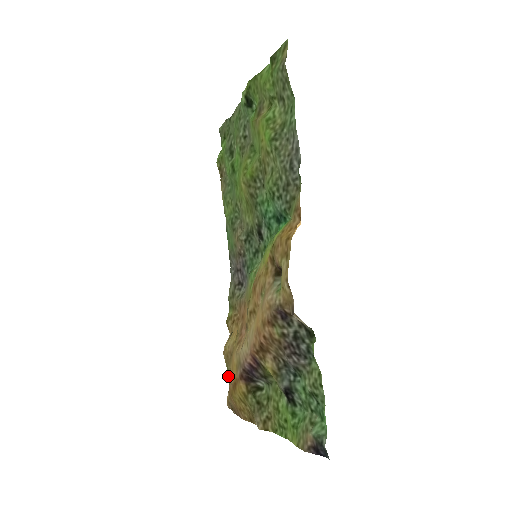
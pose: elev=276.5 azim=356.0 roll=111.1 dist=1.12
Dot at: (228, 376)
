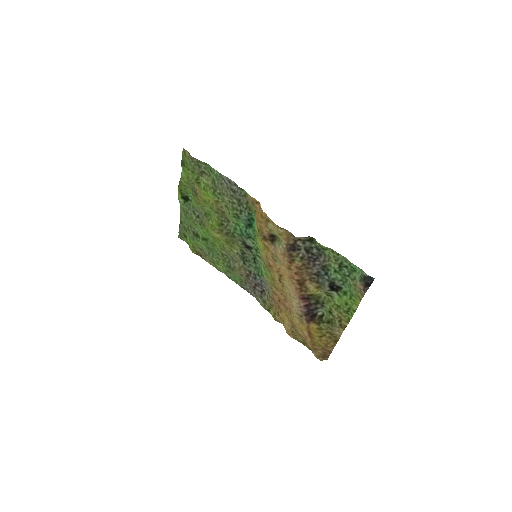
Dot at: (304, 345)
